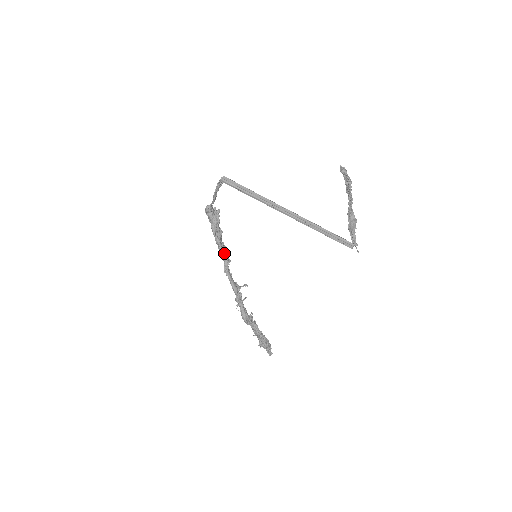
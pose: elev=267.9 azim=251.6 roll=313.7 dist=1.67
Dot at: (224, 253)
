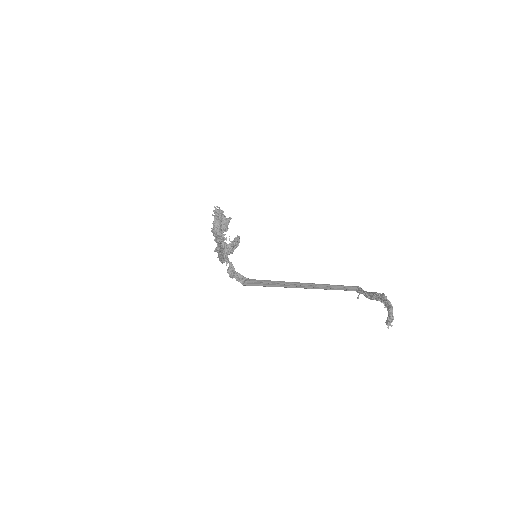
Dot at: (220, 244)
